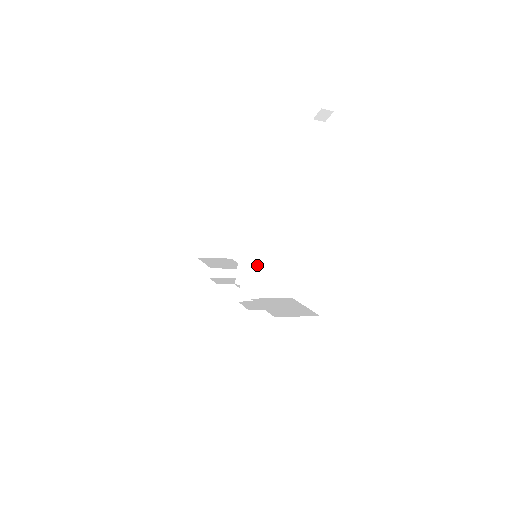
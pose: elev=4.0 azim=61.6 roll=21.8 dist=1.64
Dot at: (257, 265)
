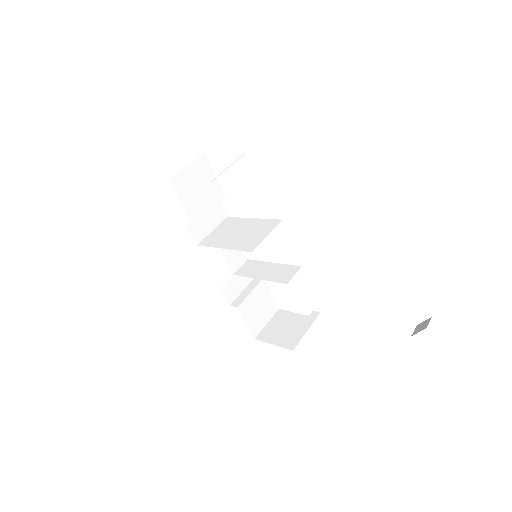
Dot at: occluded
